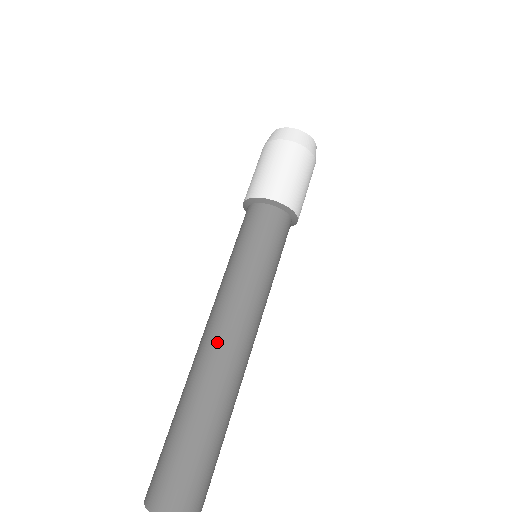
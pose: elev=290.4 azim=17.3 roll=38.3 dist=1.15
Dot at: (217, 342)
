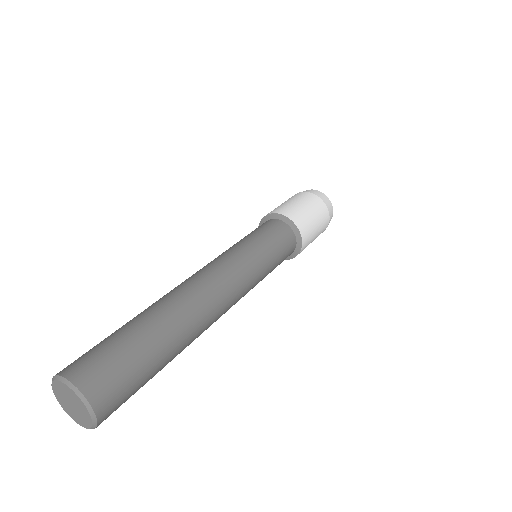
Dot at: (191, 279)
